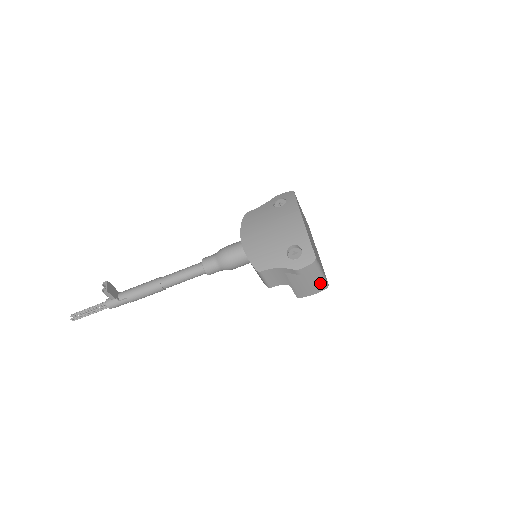
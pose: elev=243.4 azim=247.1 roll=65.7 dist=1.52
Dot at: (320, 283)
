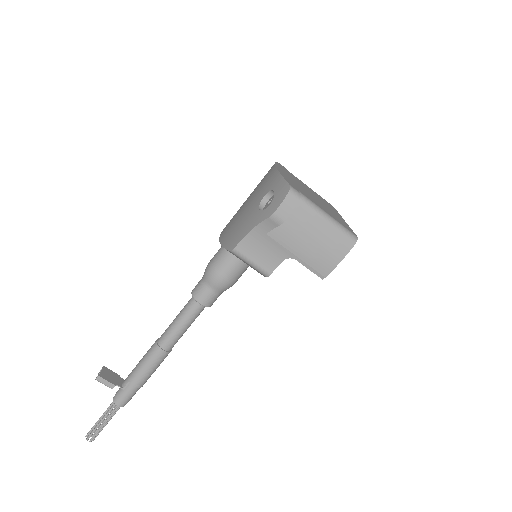
Dot at: (336, 235)
